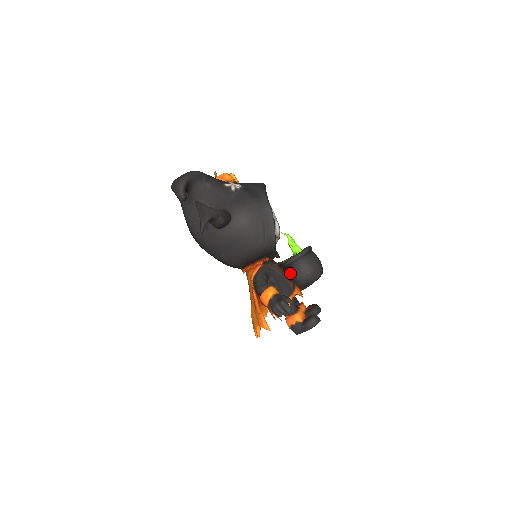
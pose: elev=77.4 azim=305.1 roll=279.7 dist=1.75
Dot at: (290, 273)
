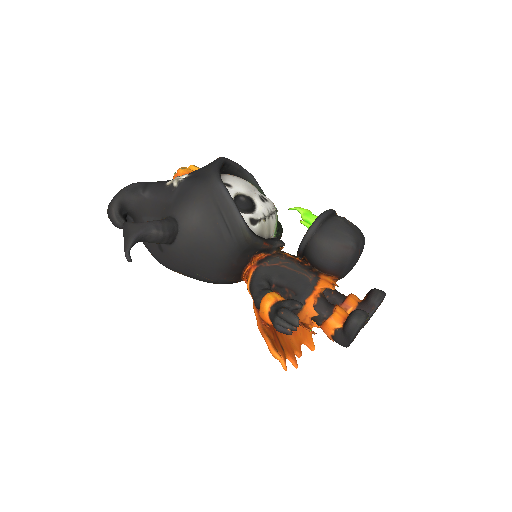
Dot at: (309, 260)
